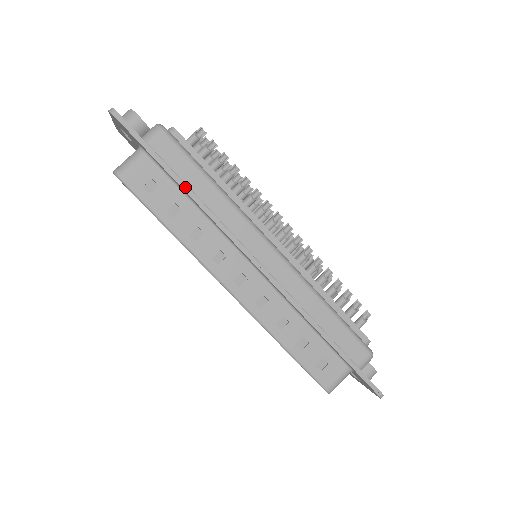
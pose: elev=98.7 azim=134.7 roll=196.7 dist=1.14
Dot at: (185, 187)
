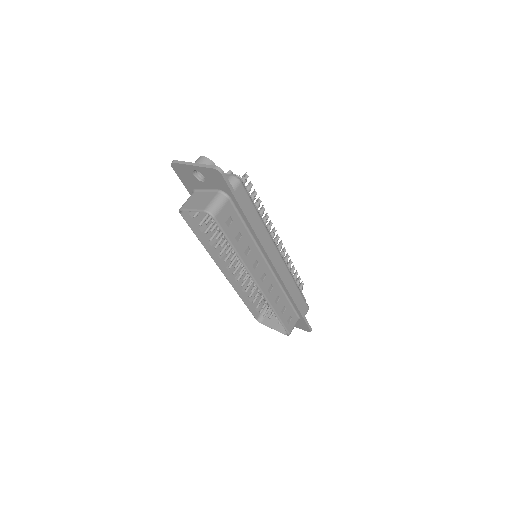
Dot at: (250, 222)
